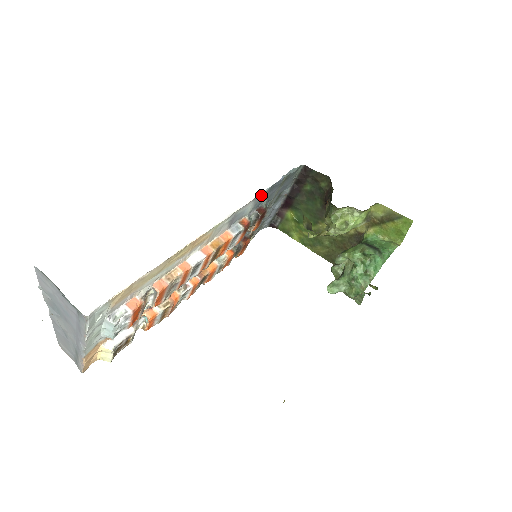
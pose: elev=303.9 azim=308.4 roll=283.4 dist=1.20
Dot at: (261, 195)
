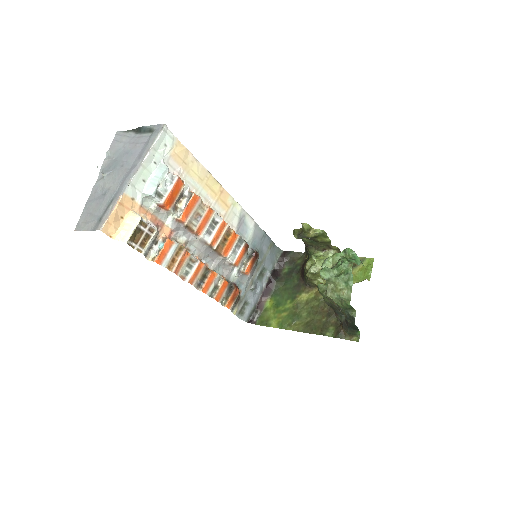
Dot at: (258, 231)
